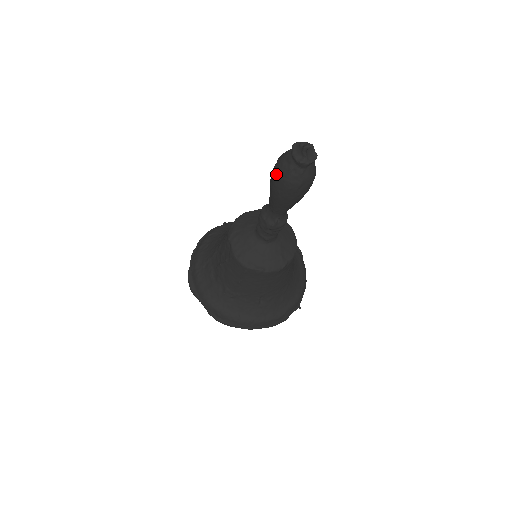
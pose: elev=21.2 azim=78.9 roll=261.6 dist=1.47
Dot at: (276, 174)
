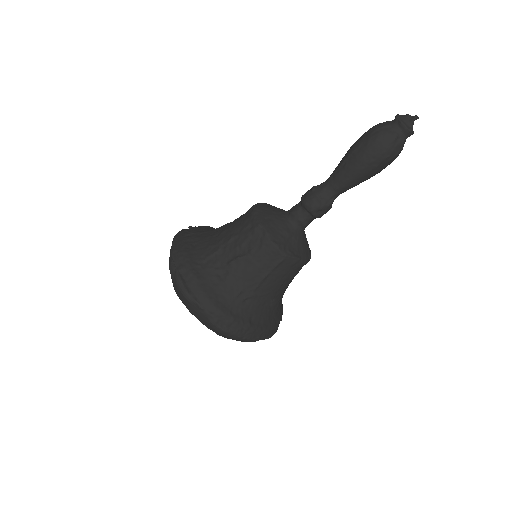
Dot at: (376, 141)
